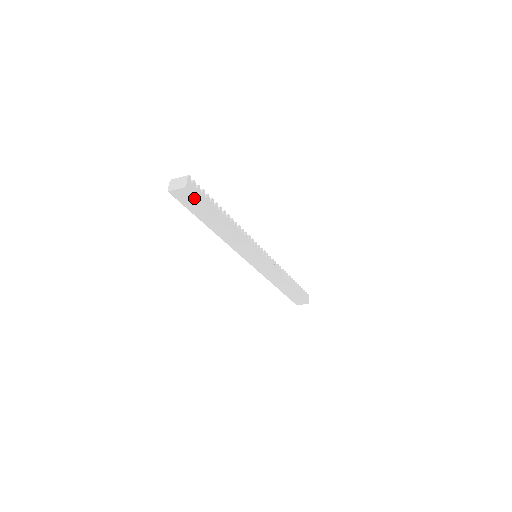
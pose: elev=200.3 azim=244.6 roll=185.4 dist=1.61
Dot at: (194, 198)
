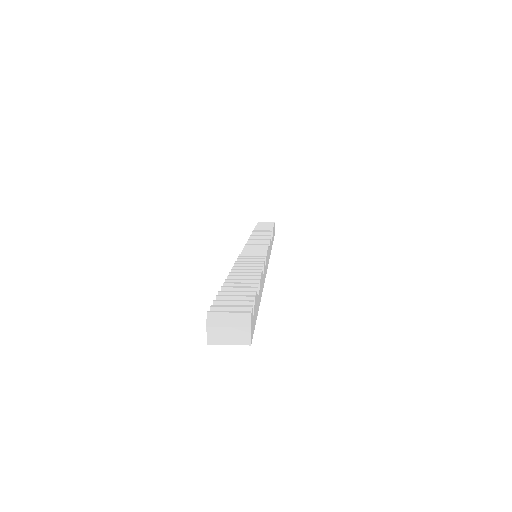
Dot at: occluded
